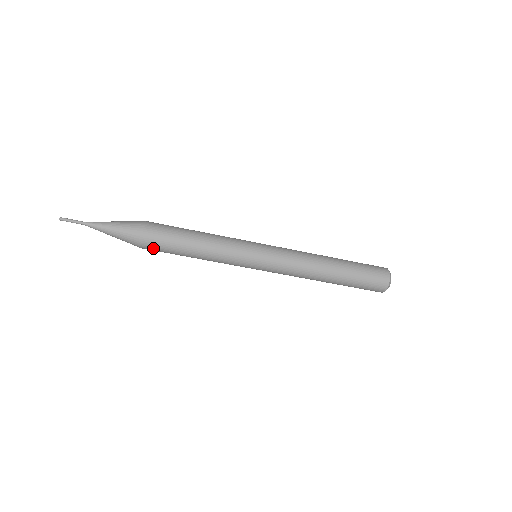
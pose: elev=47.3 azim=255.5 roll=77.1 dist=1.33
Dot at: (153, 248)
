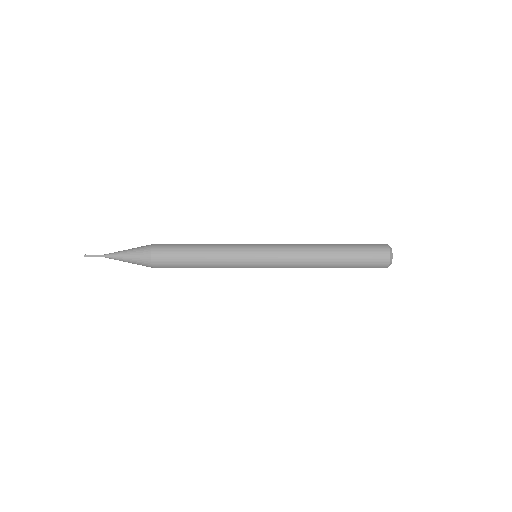
Dot at: occluded
